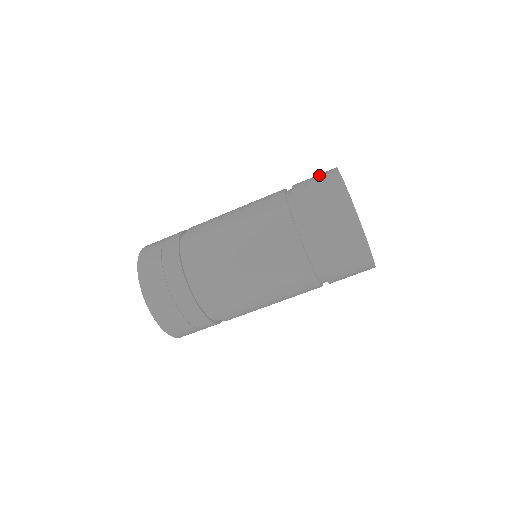
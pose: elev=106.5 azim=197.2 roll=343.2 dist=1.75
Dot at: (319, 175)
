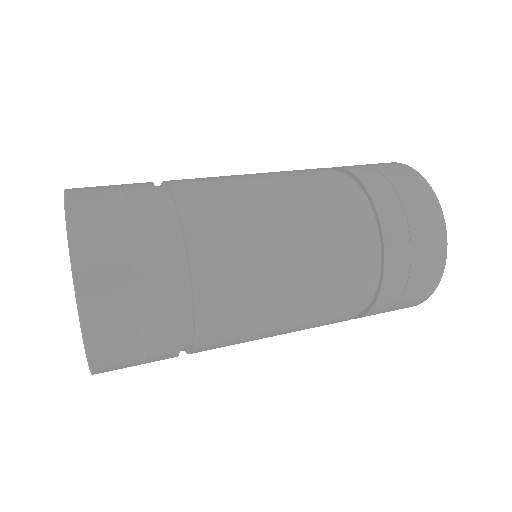
Dot at: (386, 166)
